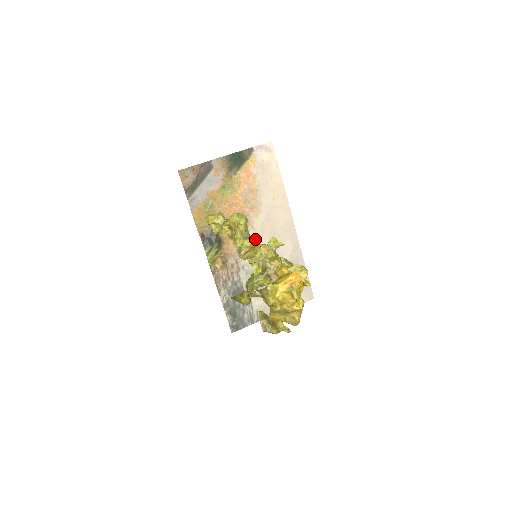
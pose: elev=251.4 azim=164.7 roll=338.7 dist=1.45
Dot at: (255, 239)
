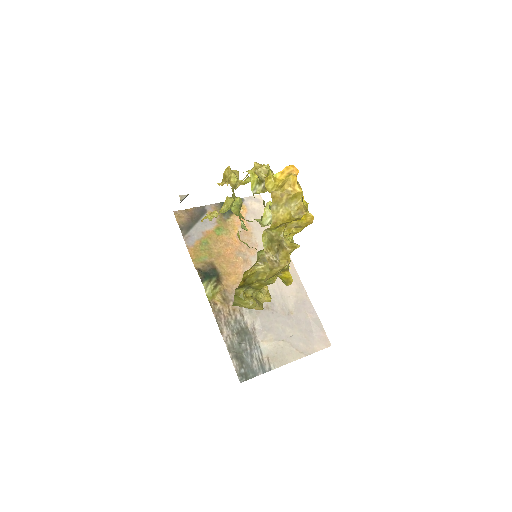
Dot at: (249, 177)
